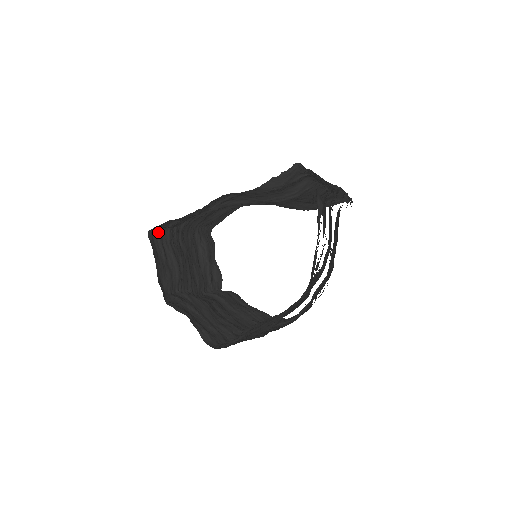
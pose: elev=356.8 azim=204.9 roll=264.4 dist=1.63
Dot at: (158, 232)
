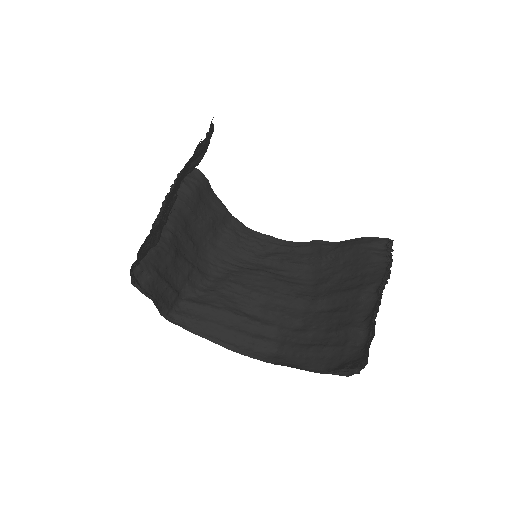
Dot at: occluded
